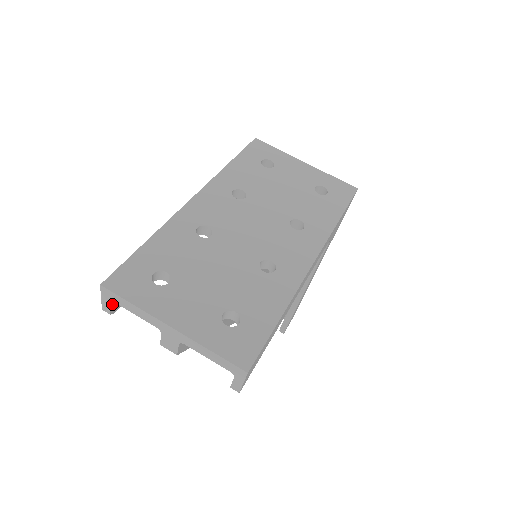
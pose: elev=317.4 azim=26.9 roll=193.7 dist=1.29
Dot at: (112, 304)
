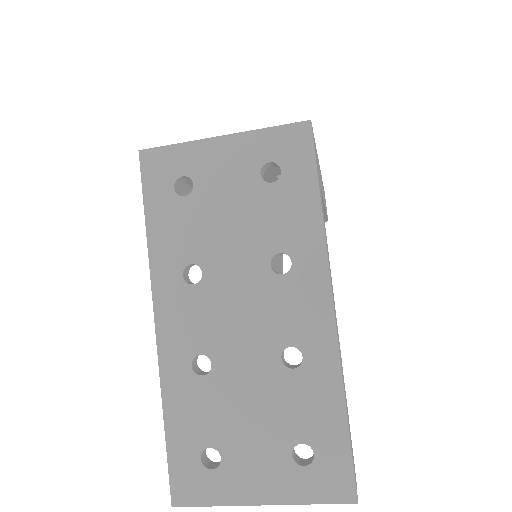
Dot at: occluded
